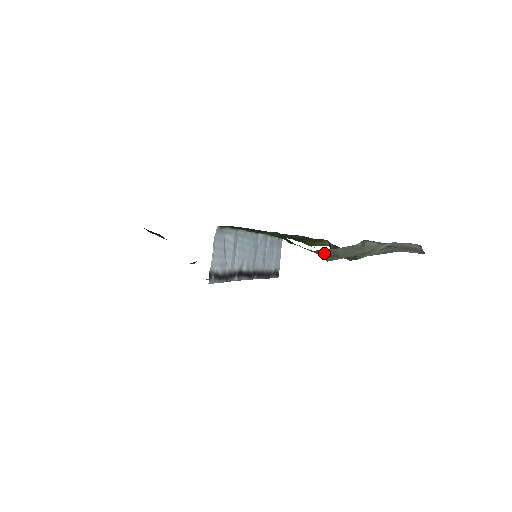
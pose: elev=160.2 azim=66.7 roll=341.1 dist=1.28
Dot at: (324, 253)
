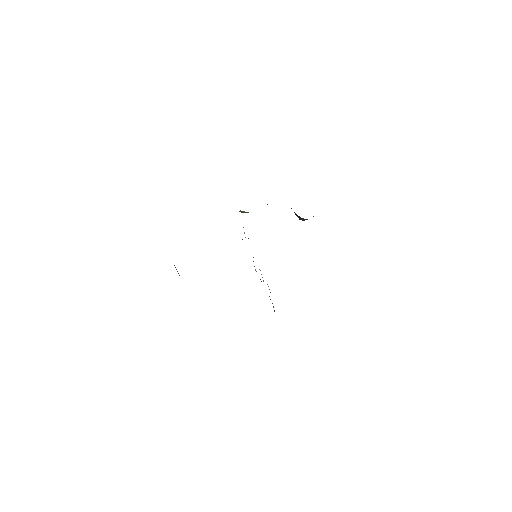
Dot at: occluded
